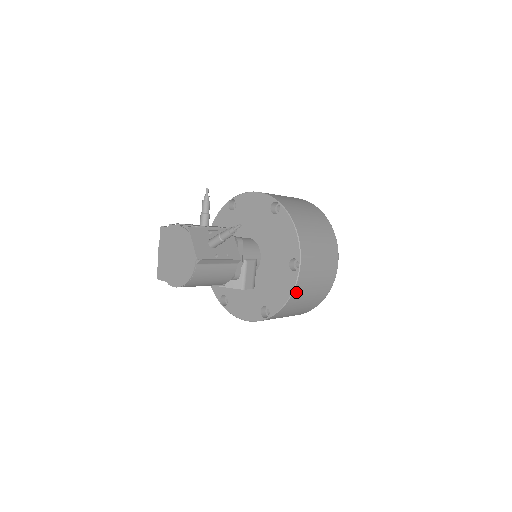
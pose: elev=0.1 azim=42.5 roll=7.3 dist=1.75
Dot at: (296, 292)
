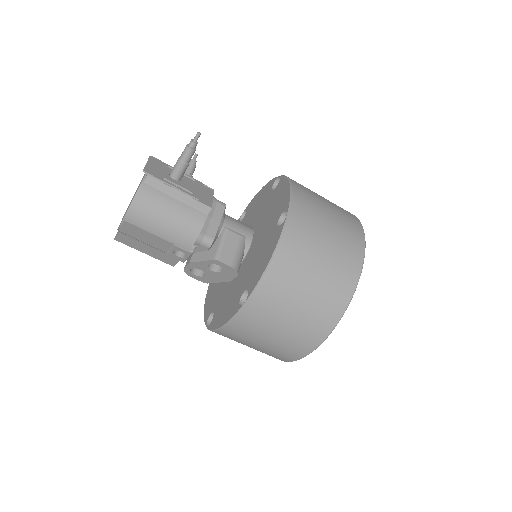
Dot at: (283, 254)
